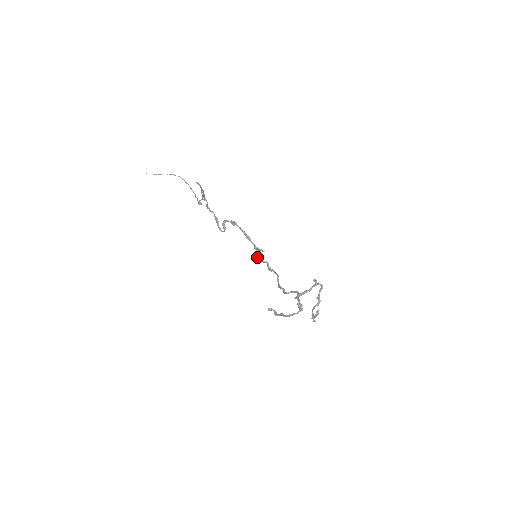
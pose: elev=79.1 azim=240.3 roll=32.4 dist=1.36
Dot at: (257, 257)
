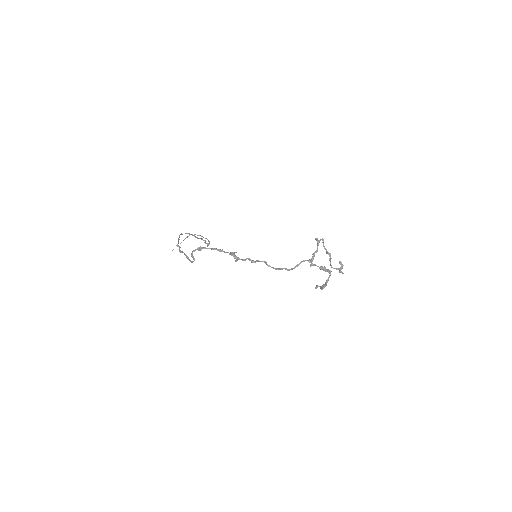
Dot at: (237, 260)
